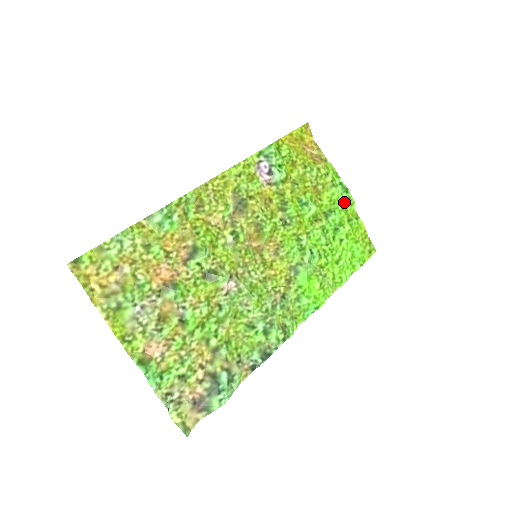
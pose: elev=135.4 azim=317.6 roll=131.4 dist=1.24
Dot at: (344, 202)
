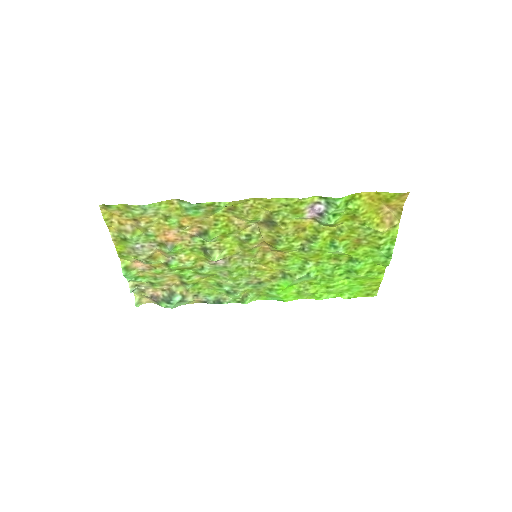
Dot at: (378, 260)
